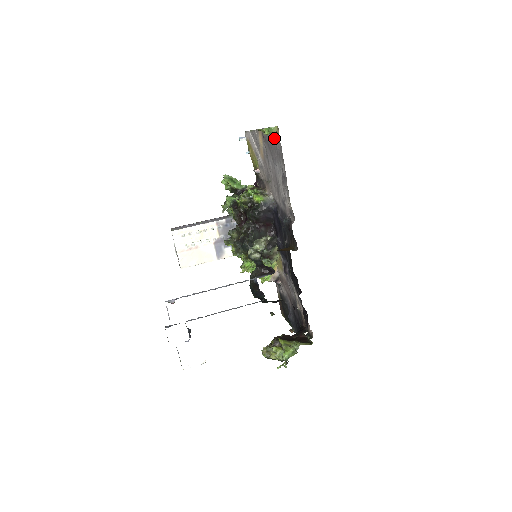
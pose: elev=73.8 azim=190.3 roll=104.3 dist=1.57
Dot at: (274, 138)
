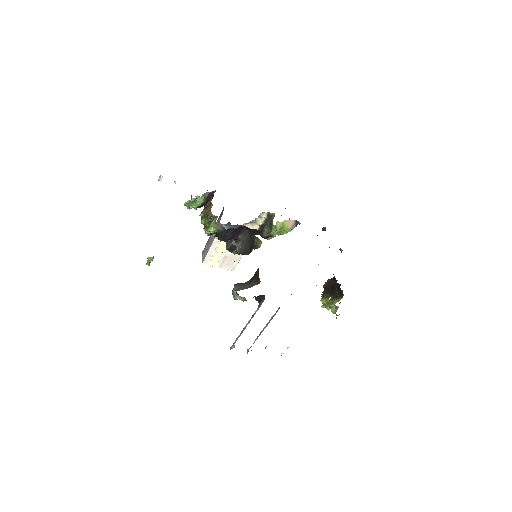
Dot at: occluded
